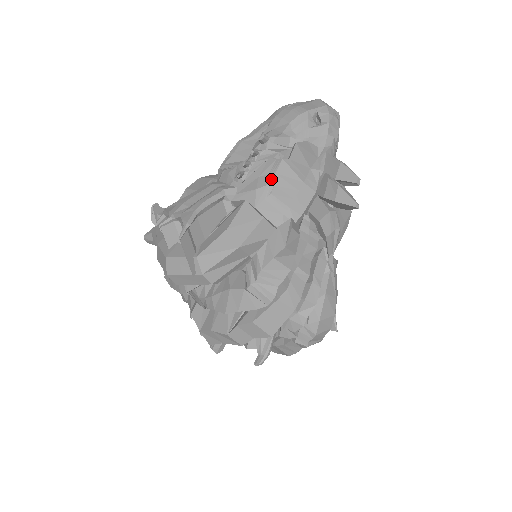
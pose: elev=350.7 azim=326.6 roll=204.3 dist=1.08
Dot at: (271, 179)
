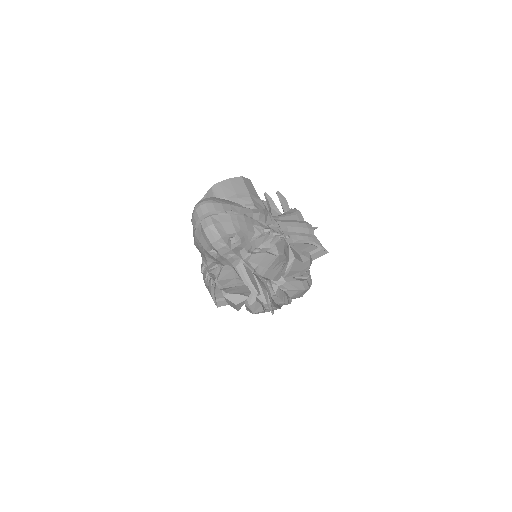
Dot at: (224, 291)
